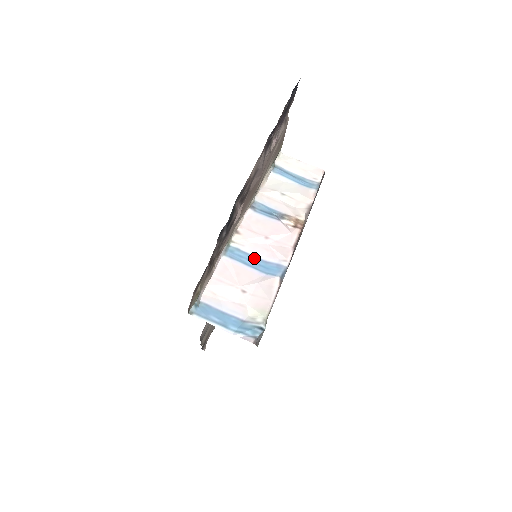
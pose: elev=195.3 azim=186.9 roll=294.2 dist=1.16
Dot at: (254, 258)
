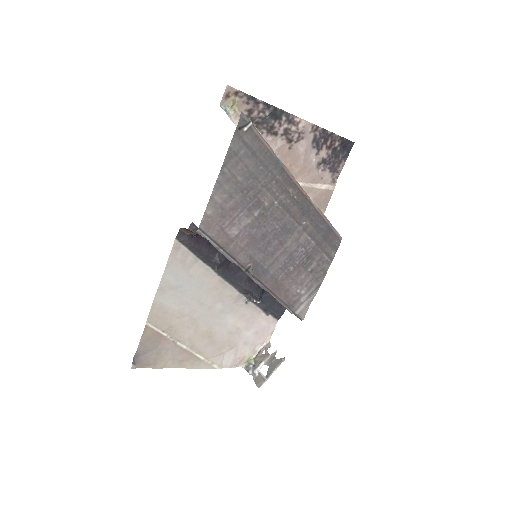
Dot at: occluded
